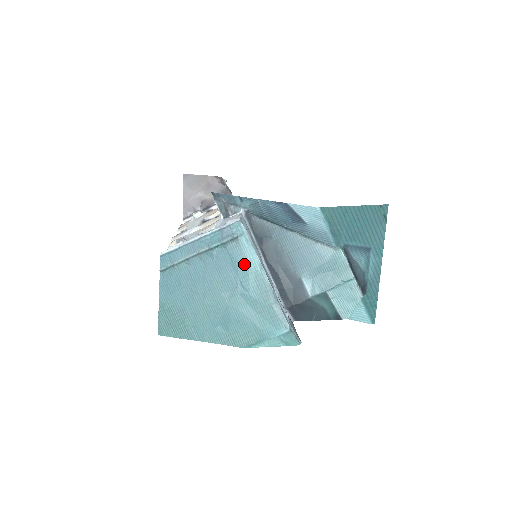
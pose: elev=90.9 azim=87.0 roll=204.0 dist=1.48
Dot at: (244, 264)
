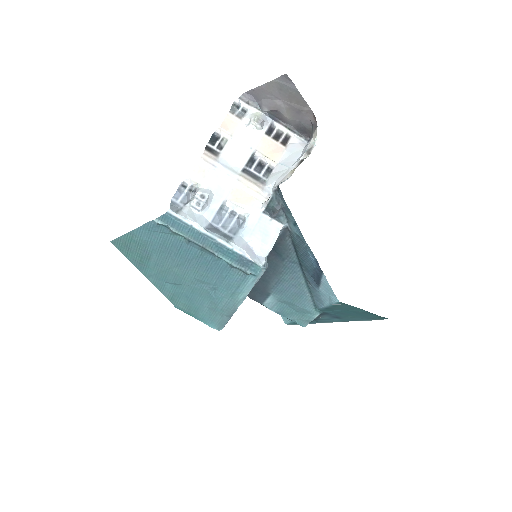
Dot at: (233, 287)
